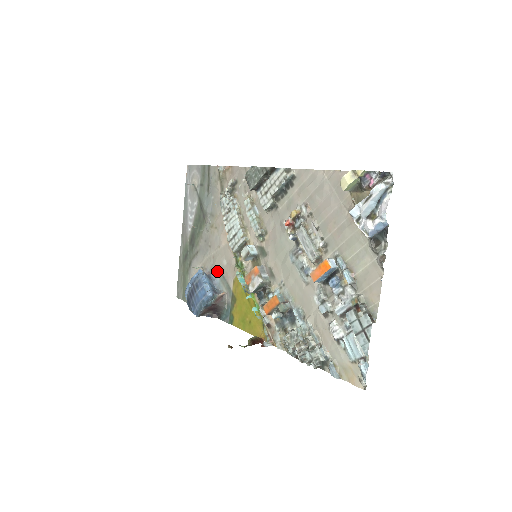
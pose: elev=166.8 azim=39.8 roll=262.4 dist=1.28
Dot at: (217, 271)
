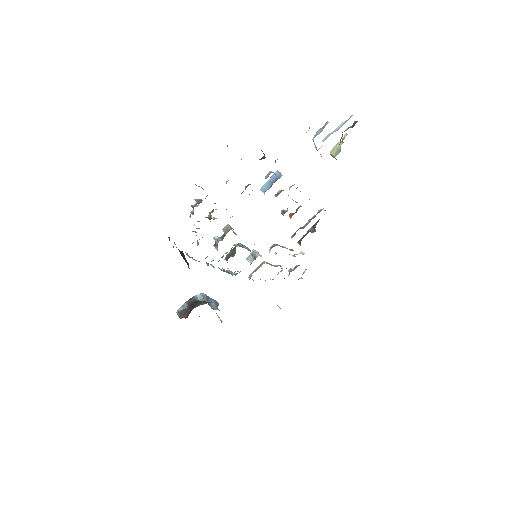
Dot at: occluded
